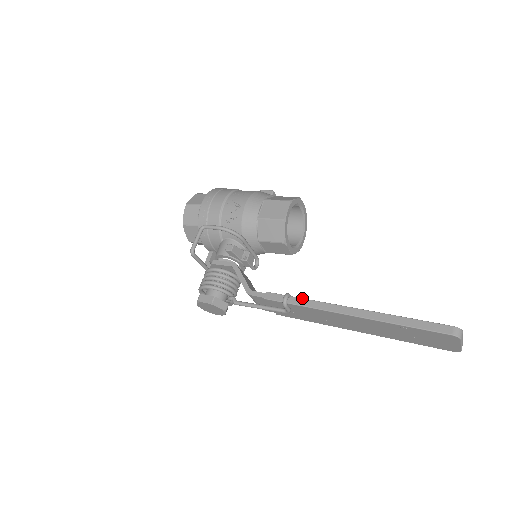
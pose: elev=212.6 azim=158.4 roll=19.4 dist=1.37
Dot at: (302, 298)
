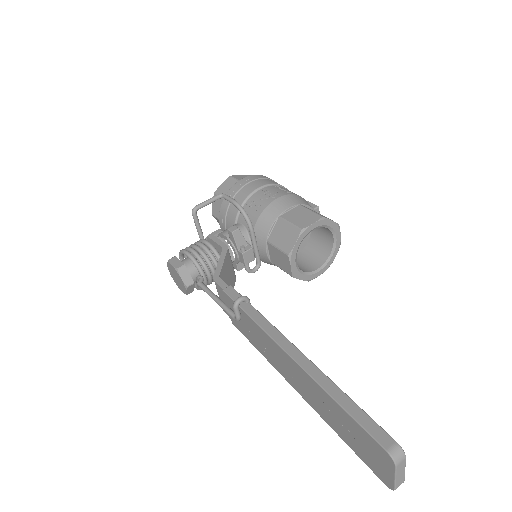
Dot at: (257, 310)
